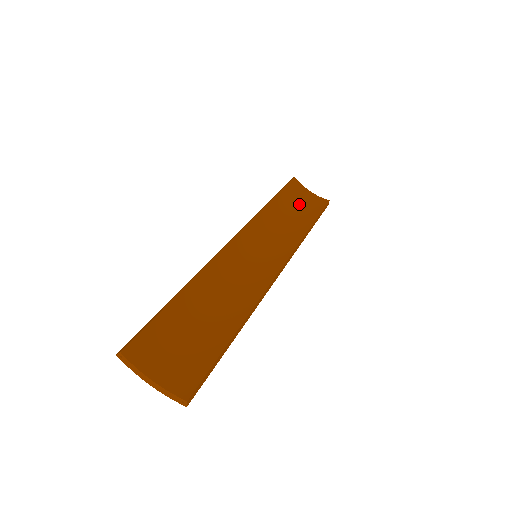
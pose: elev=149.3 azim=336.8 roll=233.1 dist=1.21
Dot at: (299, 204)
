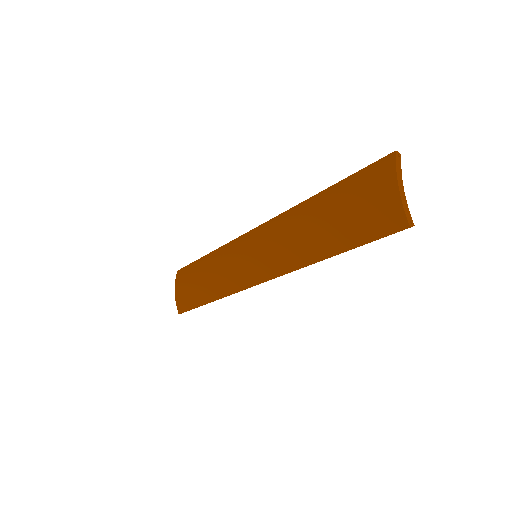
Dot at: occluded
